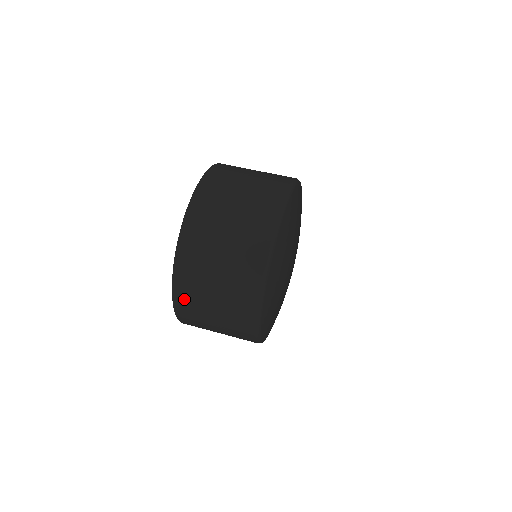
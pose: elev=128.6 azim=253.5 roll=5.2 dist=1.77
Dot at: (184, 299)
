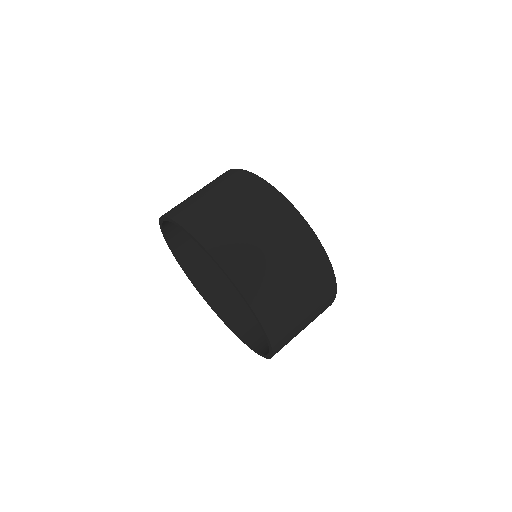
Dot at: occluded
